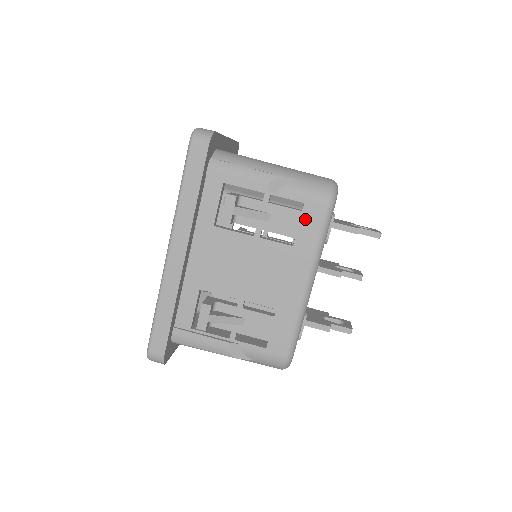
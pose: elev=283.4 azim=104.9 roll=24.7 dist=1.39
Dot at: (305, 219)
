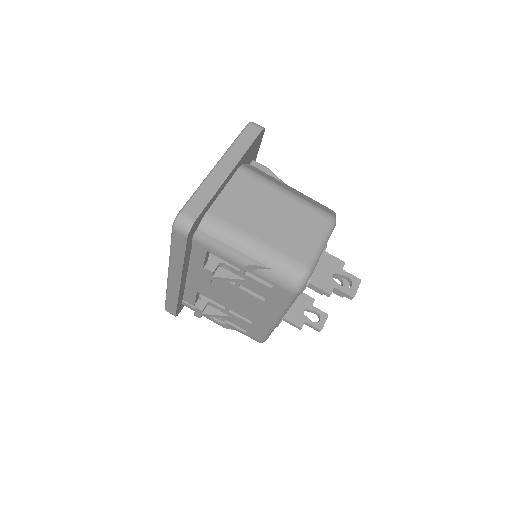
Dot at: (274, 293)
